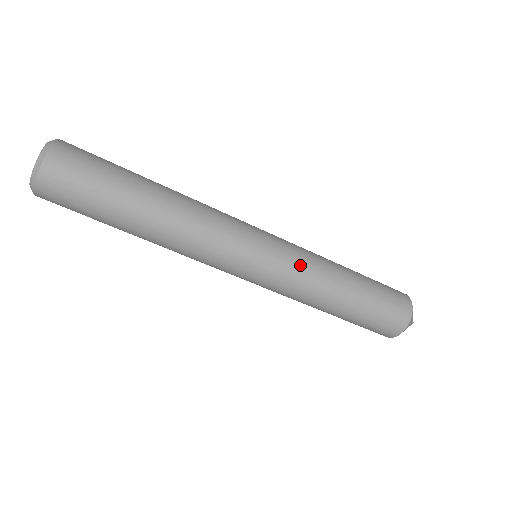
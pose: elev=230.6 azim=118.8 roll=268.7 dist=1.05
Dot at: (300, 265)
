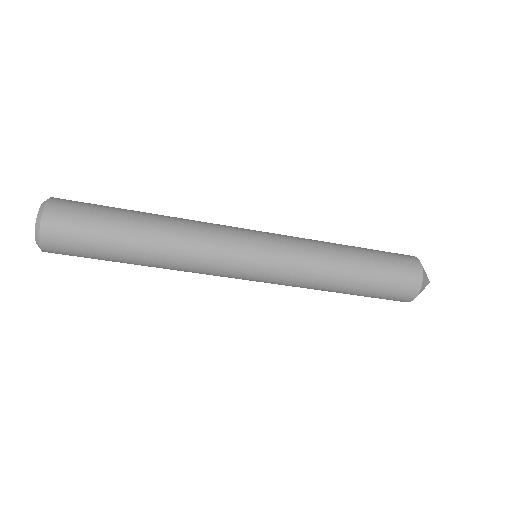
Dot at: (297, 263)
